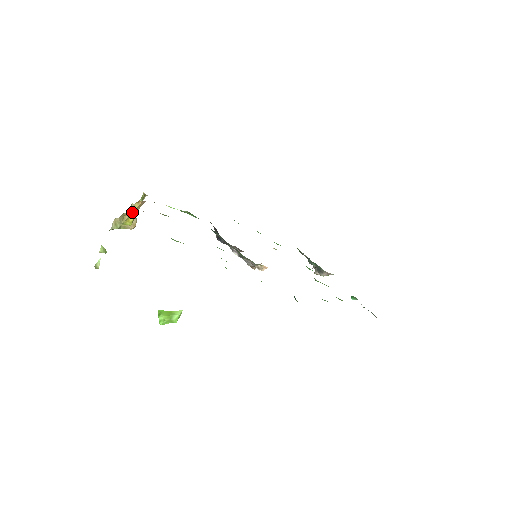
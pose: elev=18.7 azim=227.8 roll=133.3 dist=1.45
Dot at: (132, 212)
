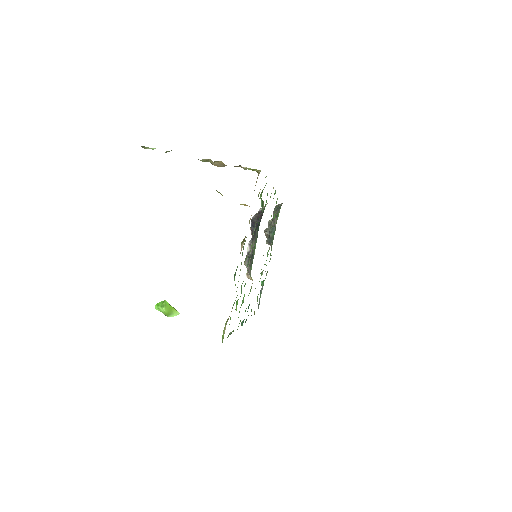
Dot at: occluded
